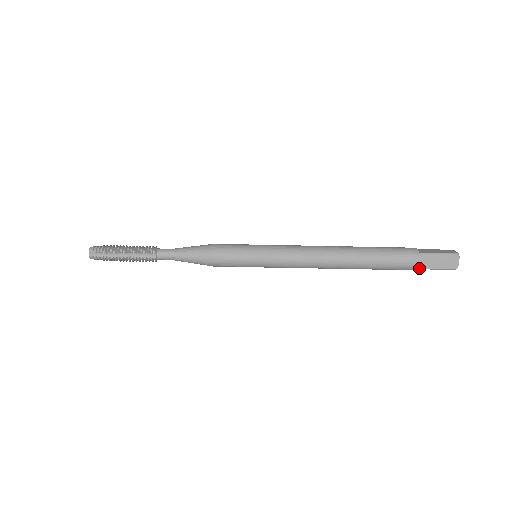
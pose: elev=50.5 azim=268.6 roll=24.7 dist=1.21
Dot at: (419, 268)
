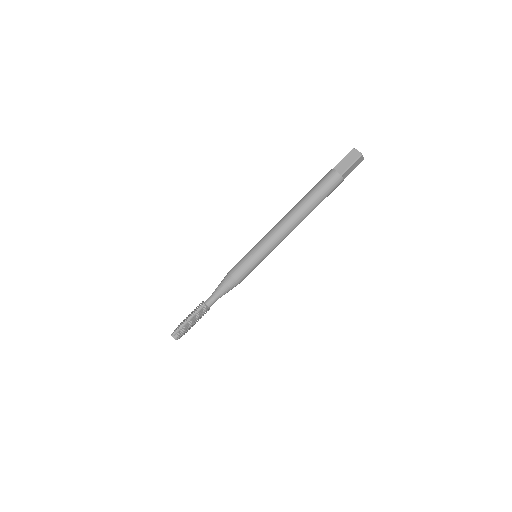
Dot at: (341, 174)
